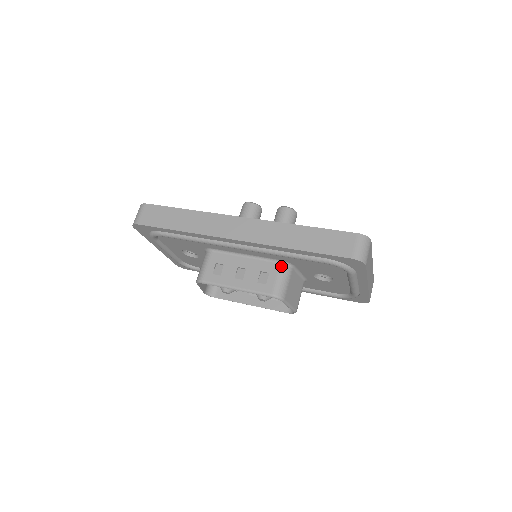
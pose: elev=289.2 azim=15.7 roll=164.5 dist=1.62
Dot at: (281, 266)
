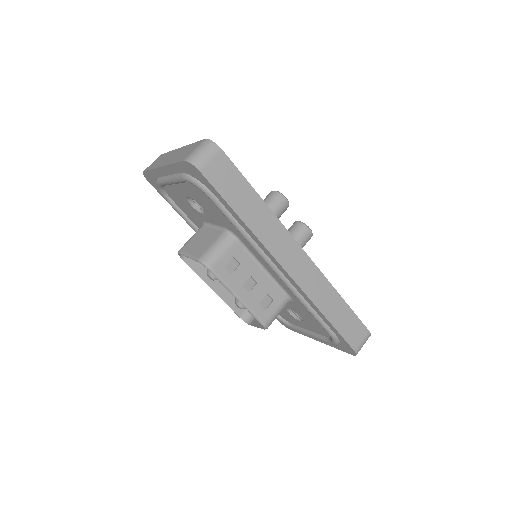
Dot at: (286, 300)
